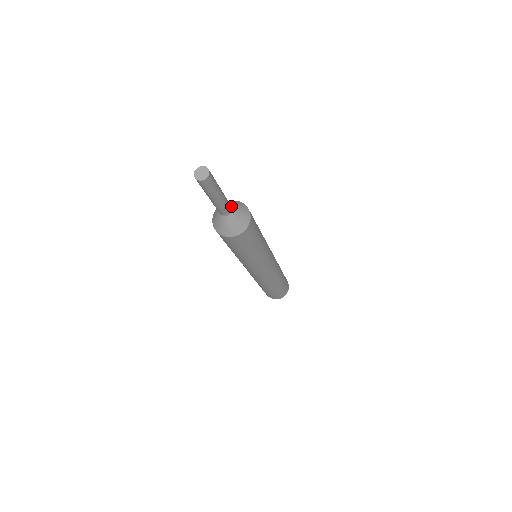
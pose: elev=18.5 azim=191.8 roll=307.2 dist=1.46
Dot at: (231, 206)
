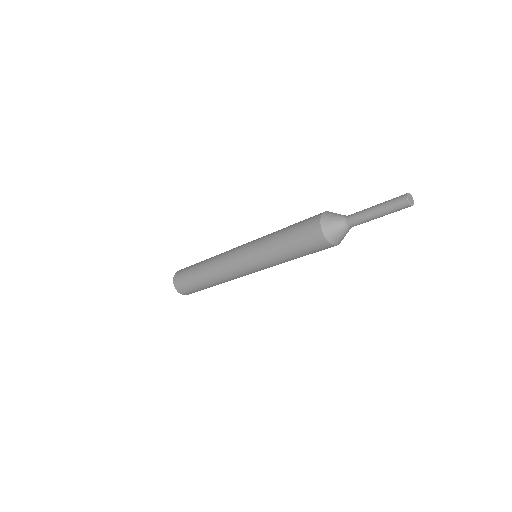
Dot at: occluded
